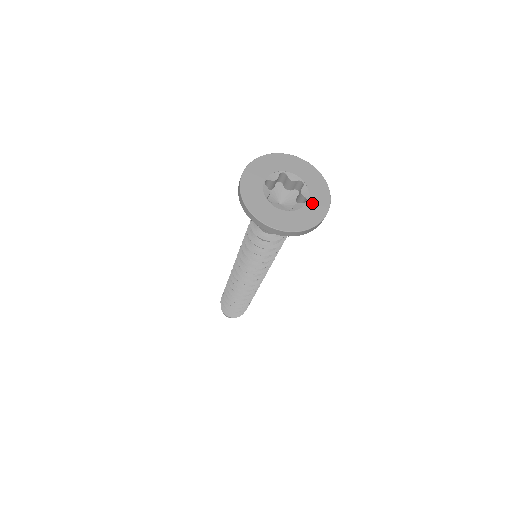
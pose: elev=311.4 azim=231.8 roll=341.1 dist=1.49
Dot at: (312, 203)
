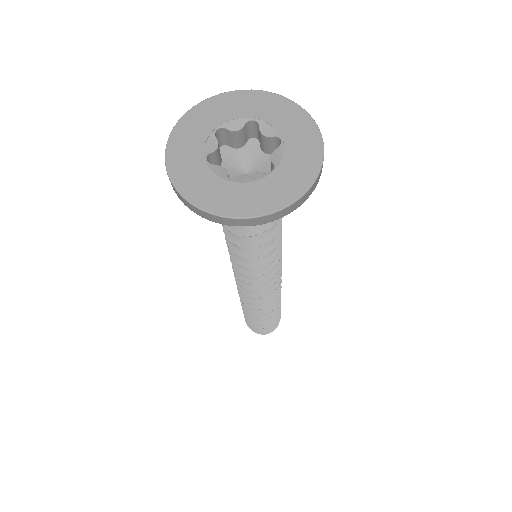
Dot at: (290, 137)
